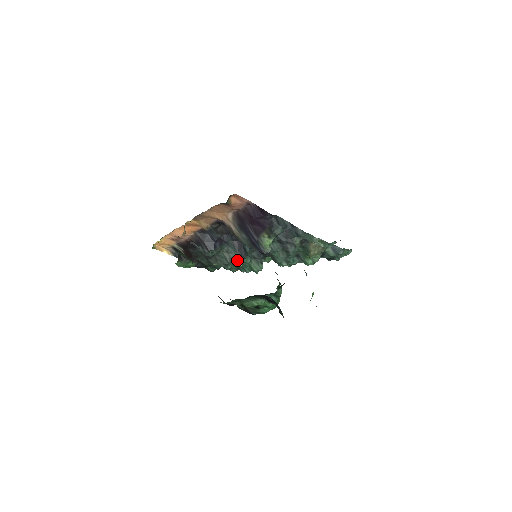
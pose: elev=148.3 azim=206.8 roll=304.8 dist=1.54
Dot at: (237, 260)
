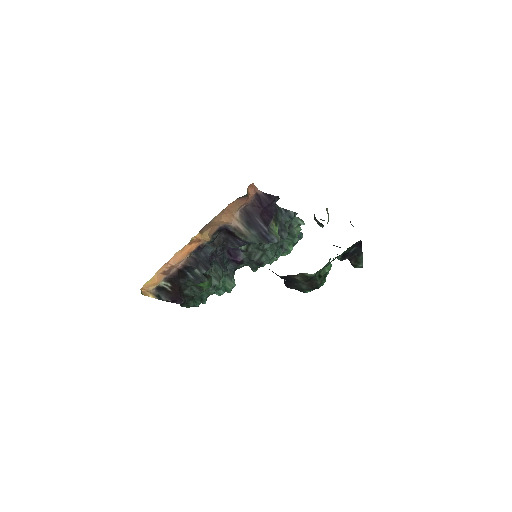
Dot at: occluded
